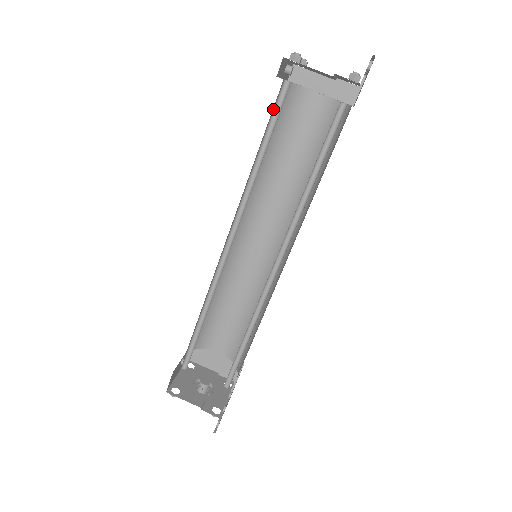
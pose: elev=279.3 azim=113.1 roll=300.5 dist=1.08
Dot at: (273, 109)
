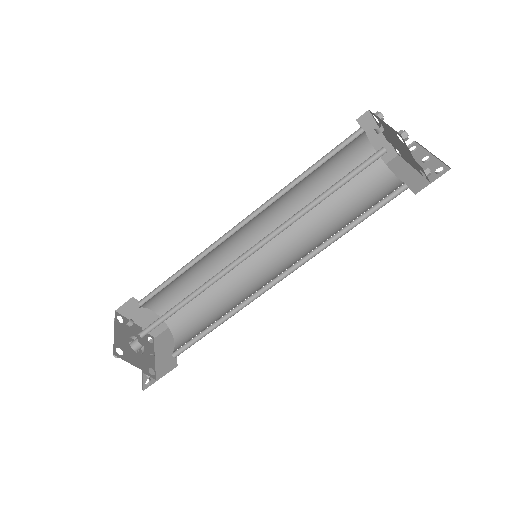
Dot at: (361, 164)
